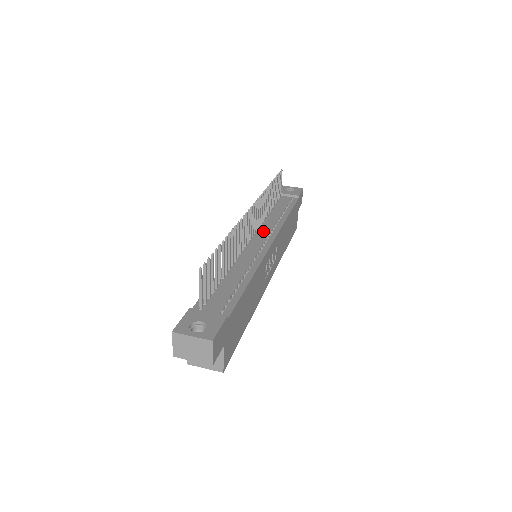
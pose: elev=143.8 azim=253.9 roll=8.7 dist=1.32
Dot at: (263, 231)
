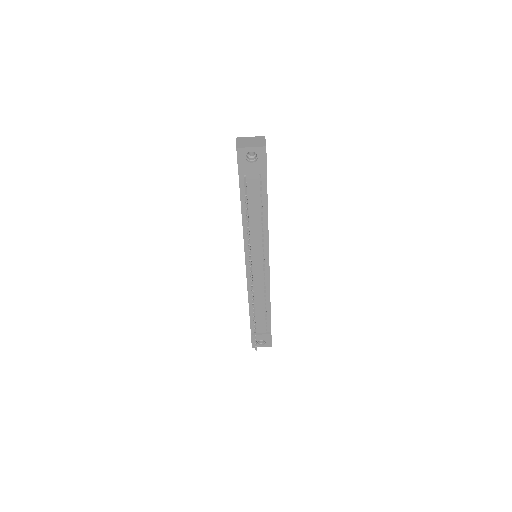
Dot at: (256, 252)
